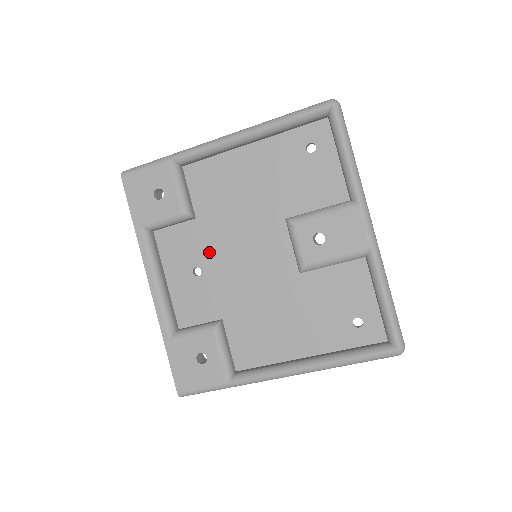
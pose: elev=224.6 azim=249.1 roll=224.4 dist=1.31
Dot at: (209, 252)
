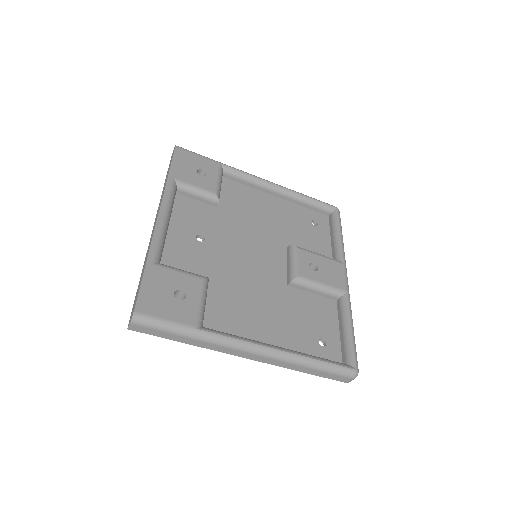
Dot at: (218, 232)
